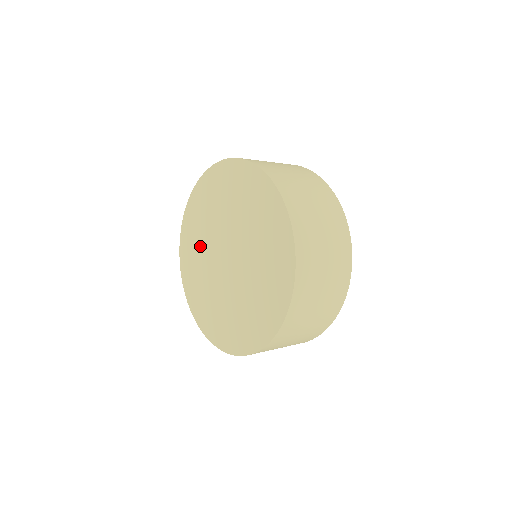
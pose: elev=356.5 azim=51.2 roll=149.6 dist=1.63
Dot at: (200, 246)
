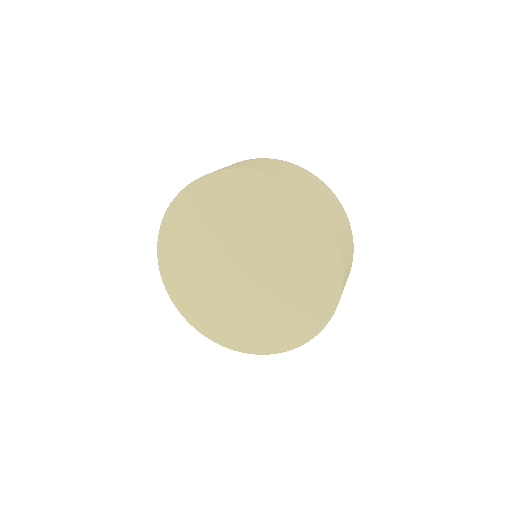
Dot at: (199, 245)
